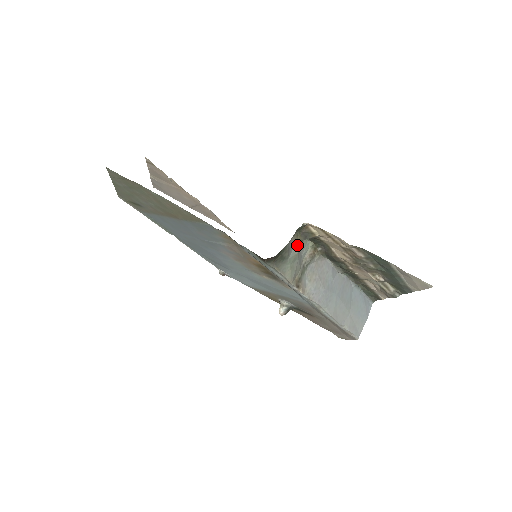
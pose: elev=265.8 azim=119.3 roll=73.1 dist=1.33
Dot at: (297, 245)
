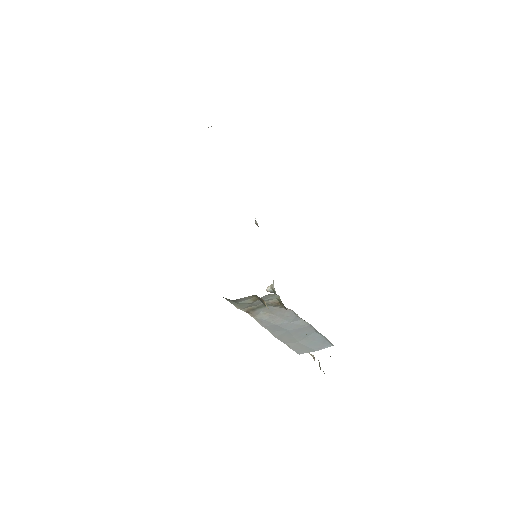
Dot at: (252, 299)
